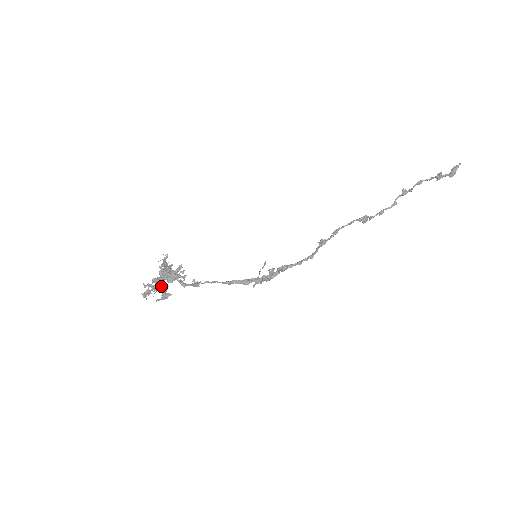
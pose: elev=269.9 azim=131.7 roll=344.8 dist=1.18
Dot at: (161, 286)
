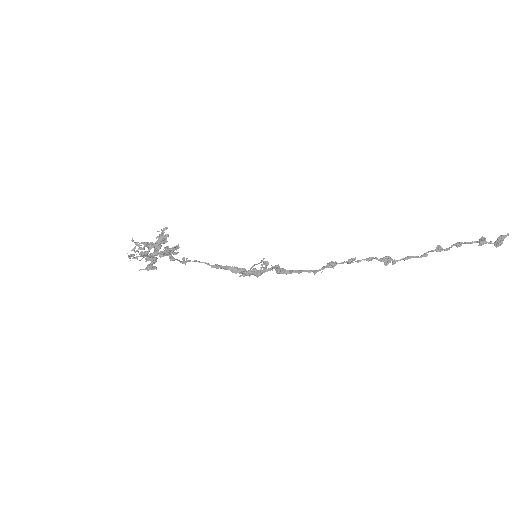
Dot at: (150, 256)
